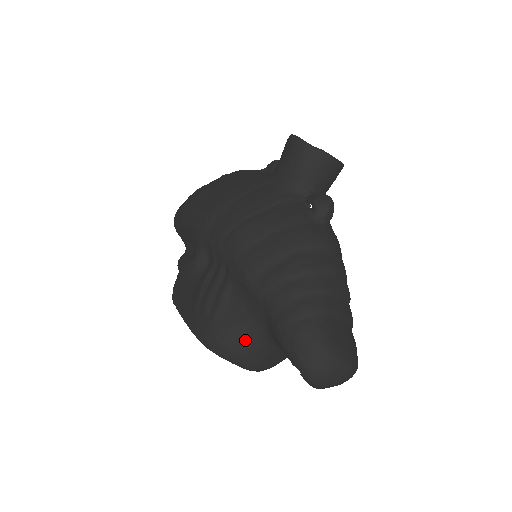
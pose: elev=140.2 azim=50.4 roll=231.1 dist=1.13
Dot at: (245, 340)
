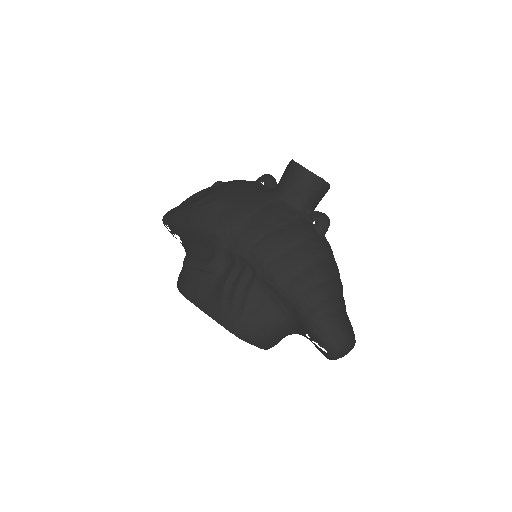
Dot at: (271, 328)
